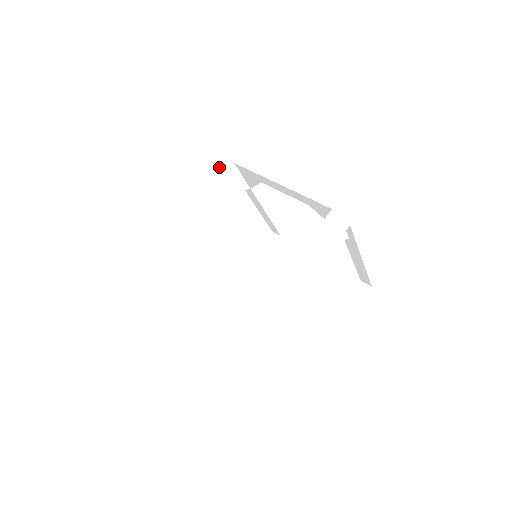
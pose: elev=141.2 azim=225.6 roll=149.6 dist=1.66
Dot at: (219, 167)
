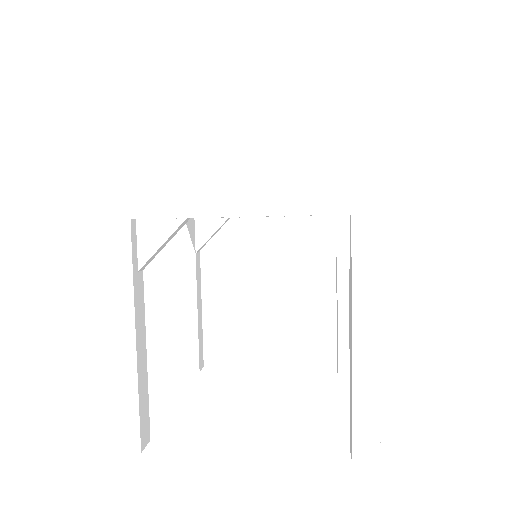
Dot at: occluded
